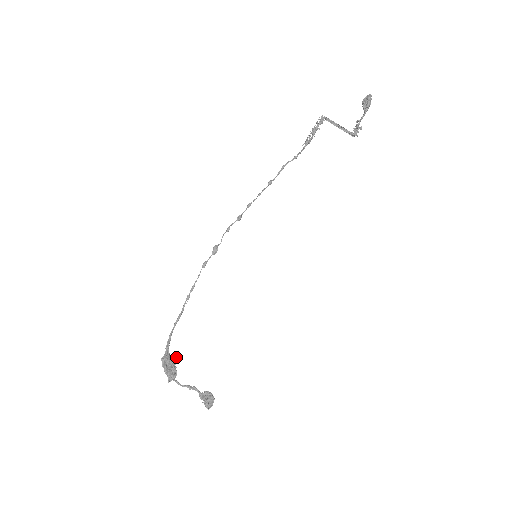
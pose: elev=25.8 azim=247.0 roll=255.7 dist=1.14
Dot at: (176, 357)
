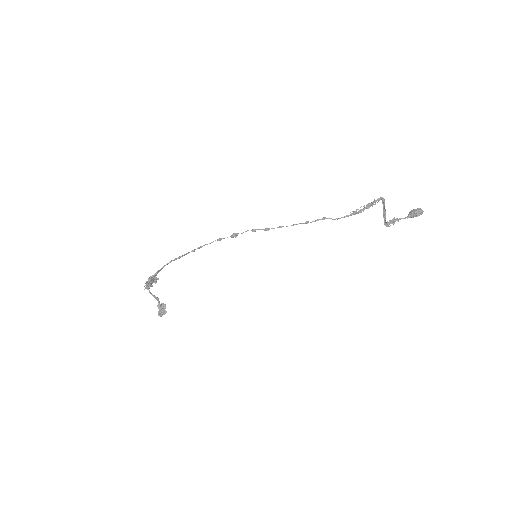
Dot at: occluded
